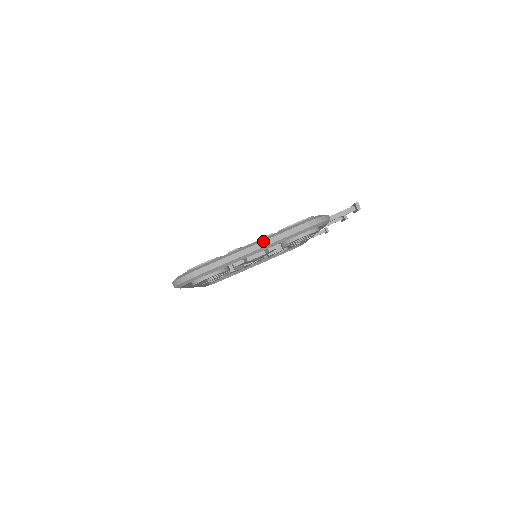
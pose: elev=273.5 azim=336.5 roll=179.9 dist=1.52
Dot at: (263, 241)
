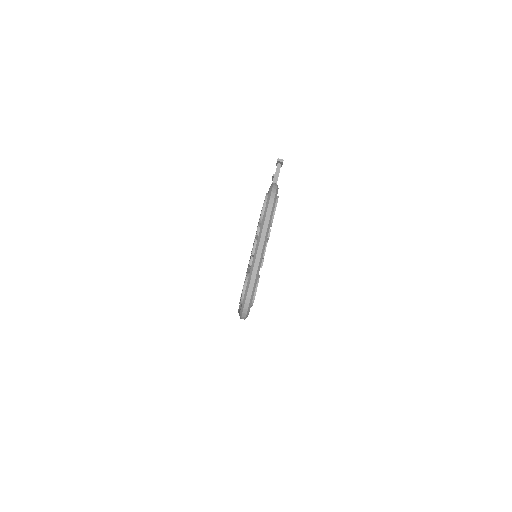
Dot at: (261, 235)
